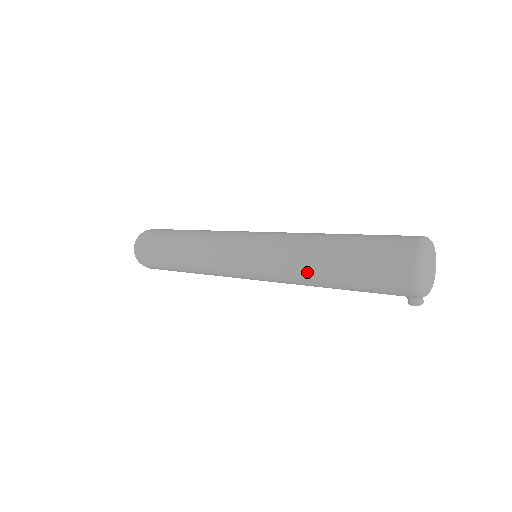
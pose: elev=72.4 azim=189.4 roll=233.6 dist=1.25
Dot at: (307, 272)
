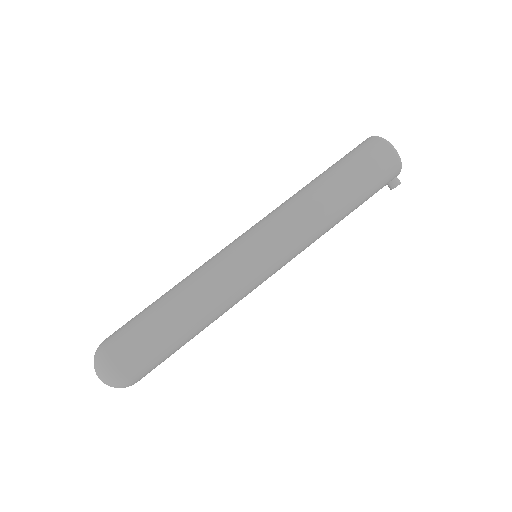
Dot at: (323, 208)
